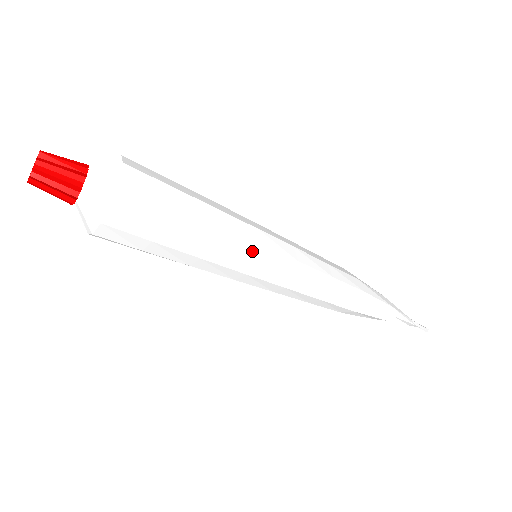
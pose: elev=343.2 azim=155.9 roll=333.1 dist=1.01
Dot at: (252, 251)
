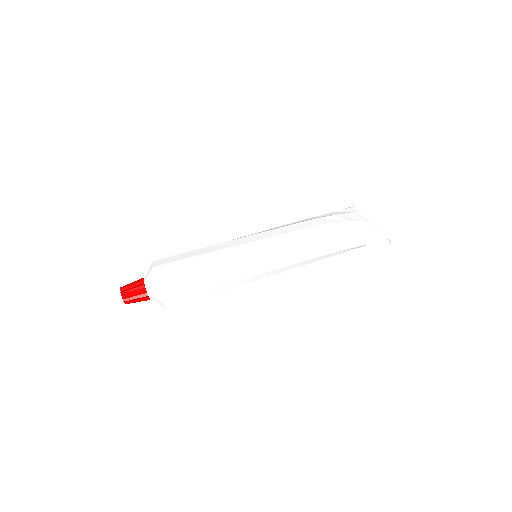
Dot at: (245, 274)
